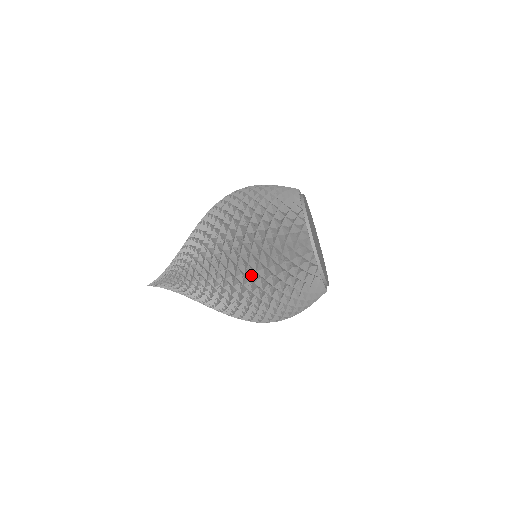
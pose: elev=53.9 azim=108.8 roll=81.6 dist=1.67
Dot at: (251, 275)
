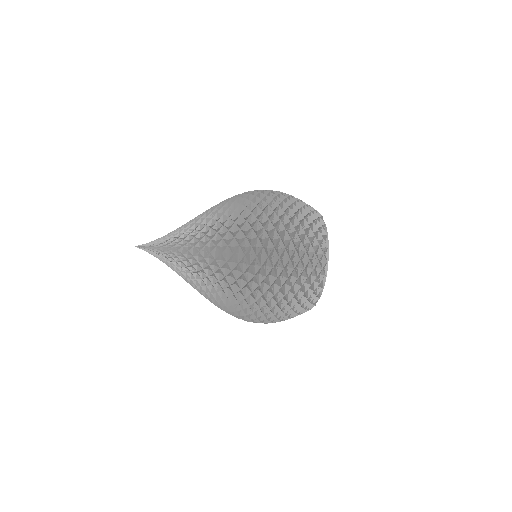
Dot at: (263, 307)
